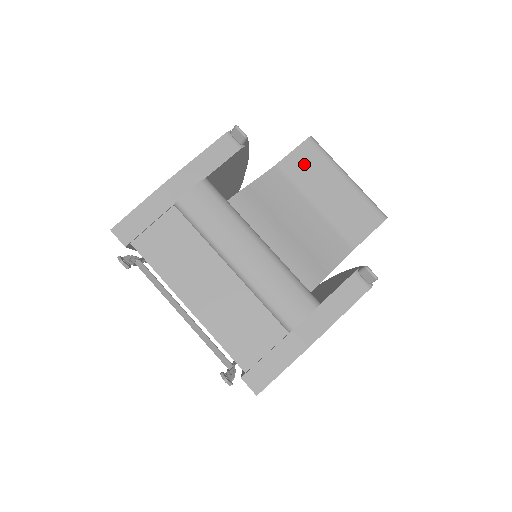
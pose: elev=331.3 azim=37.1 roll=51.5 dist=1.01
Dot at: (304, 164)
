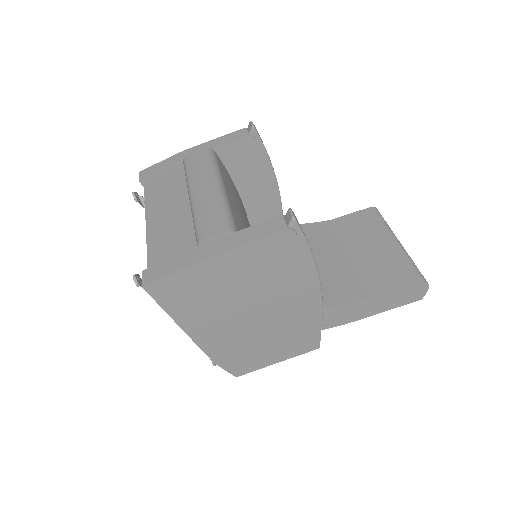
Dot at: (357, 224)
